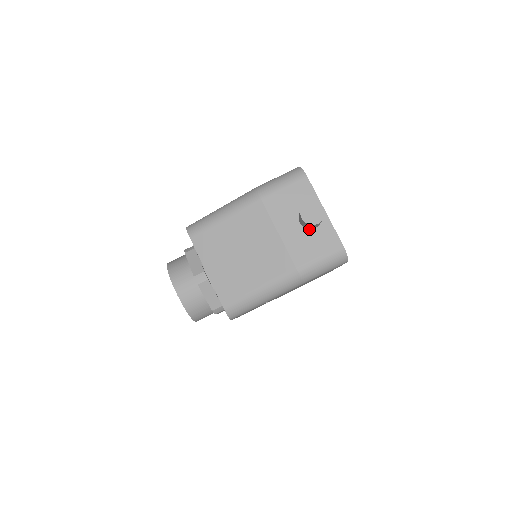
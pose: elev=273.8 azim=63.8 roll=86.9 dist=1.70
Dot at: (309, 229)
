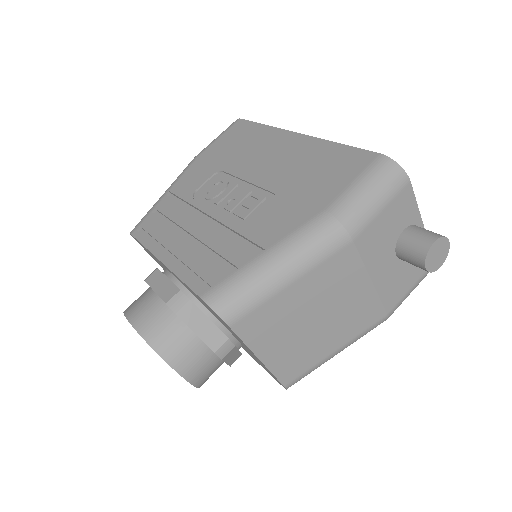
Dot at: occluded
